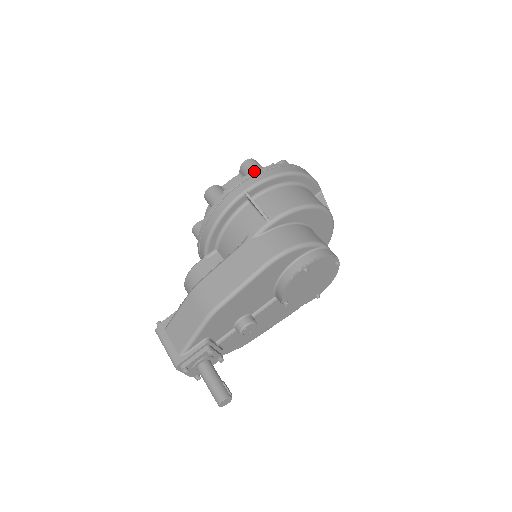
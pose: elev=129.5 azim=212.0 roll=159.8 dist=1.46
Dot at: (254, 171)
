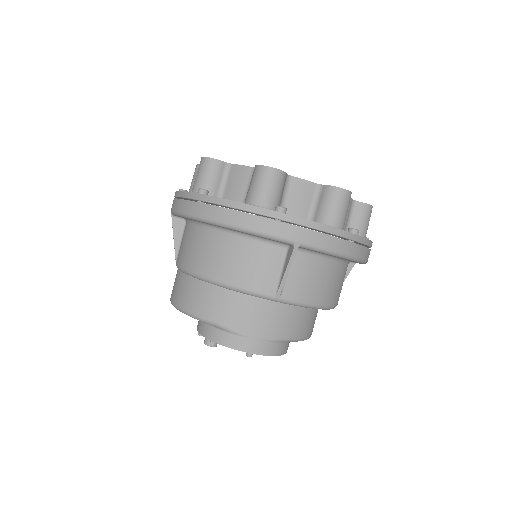
Dot at: (180, 191)
